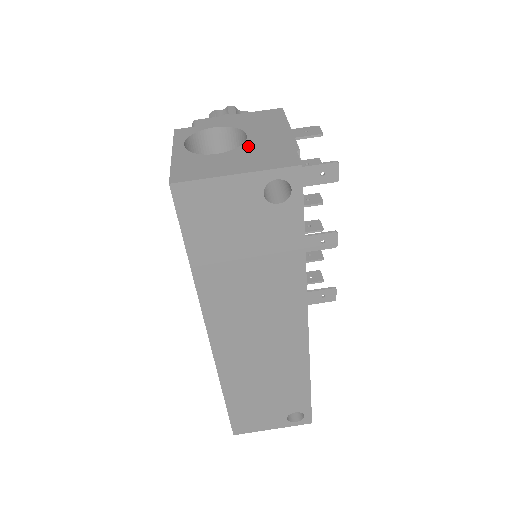
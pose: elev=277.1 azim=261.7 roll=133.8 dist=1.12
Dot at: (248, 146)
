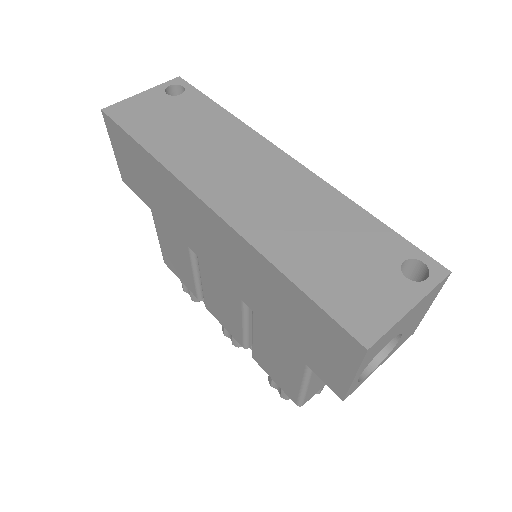
Dot at: occluded
